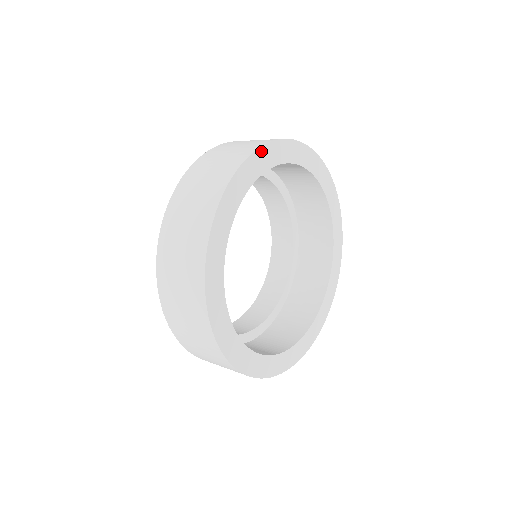
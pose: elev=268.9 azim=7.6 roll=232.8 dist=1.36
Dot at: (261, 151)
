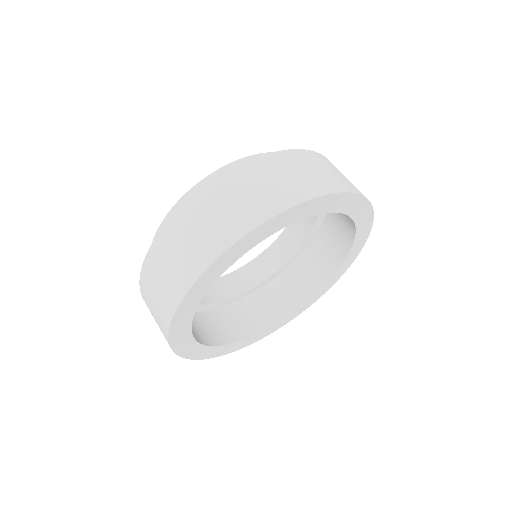
Dot at: (362, 200)
